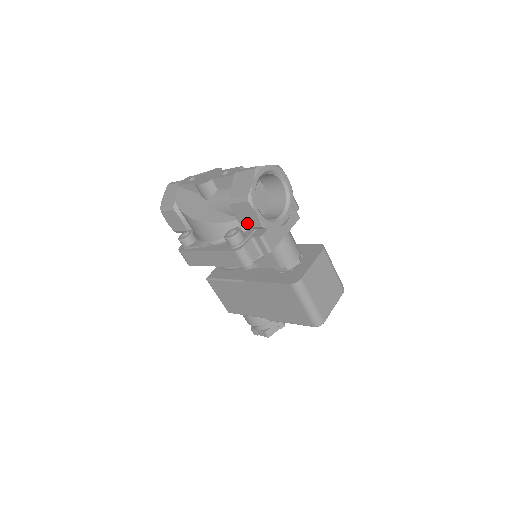
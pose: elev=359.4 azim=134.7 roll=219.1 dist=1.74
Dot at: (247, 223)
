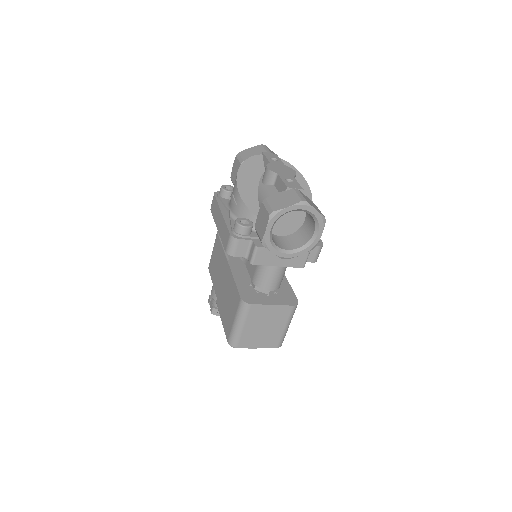
Dot at: (258, 228)
